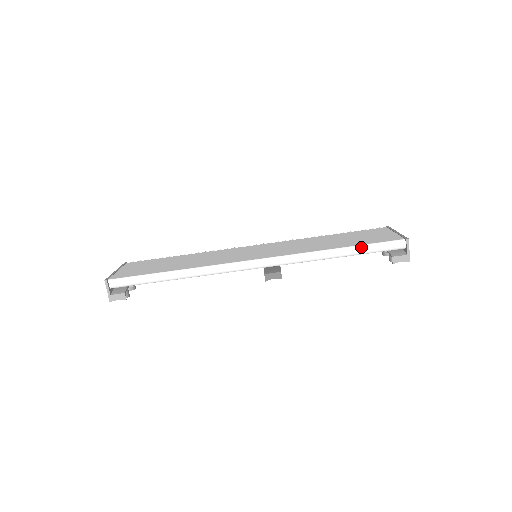
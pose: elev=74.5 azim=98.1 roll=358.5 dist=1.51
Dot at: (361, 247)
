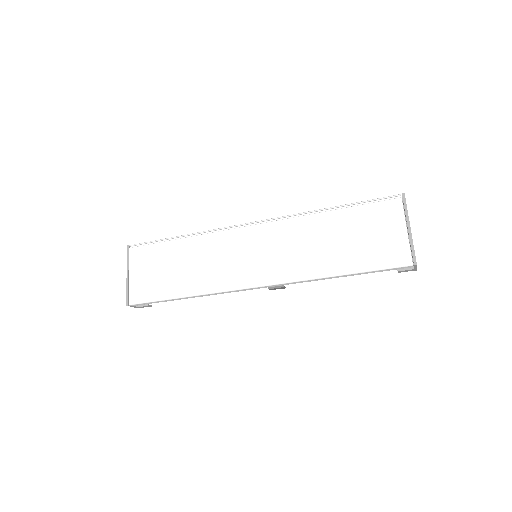
Dot at: (364, 273)
